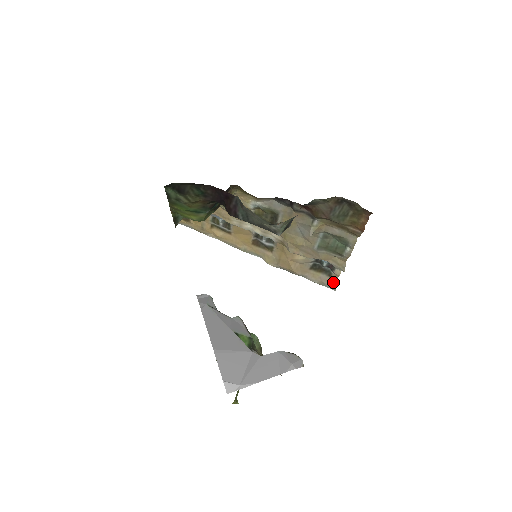
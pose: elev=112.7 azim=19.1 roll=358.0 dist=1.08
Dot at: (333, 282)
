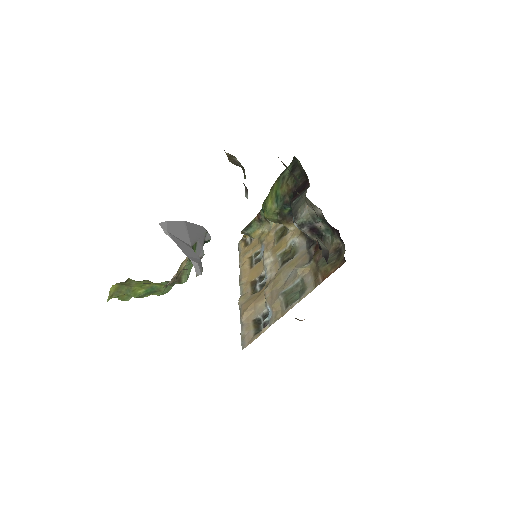
Dot at: (250, 341)
